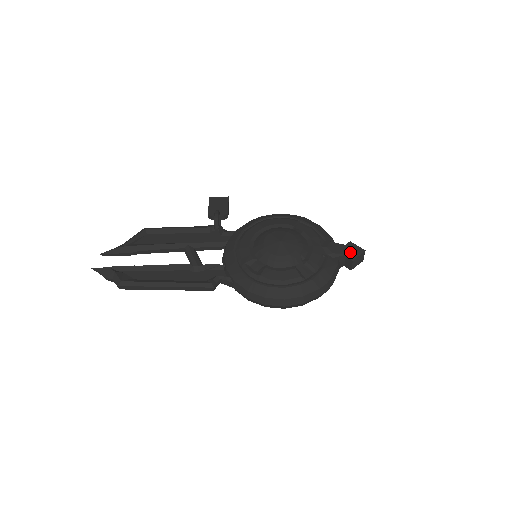
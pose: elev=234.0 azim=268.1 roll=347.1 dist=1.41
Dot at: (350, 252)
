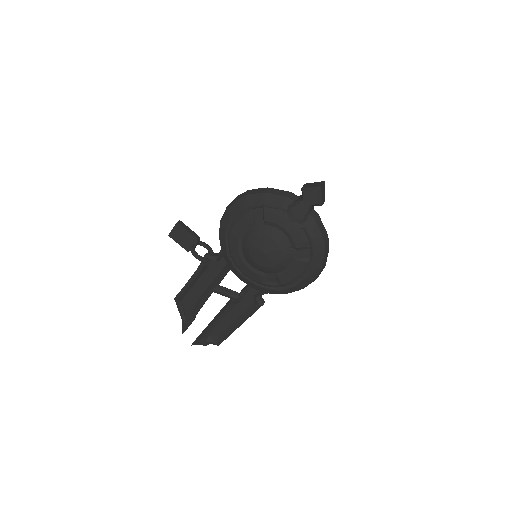
Dot at: (313, 204)
